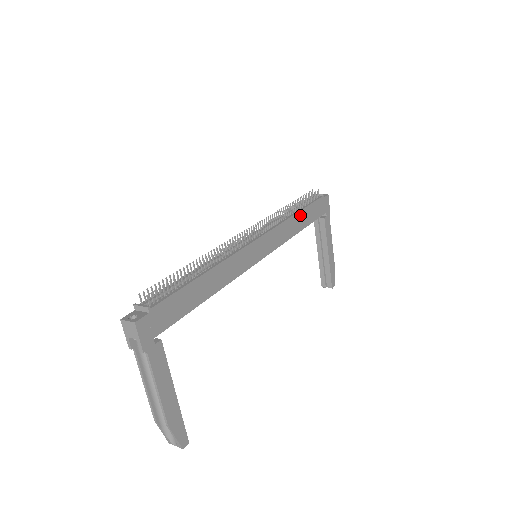
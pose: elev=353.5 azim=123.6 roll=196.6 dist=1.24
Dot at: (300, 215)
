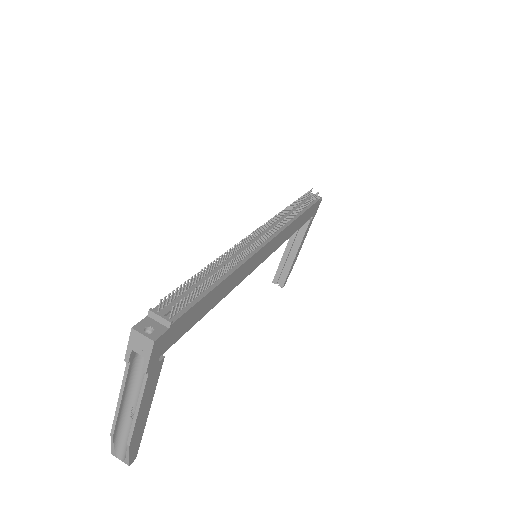
Dot at: (301, 217)
